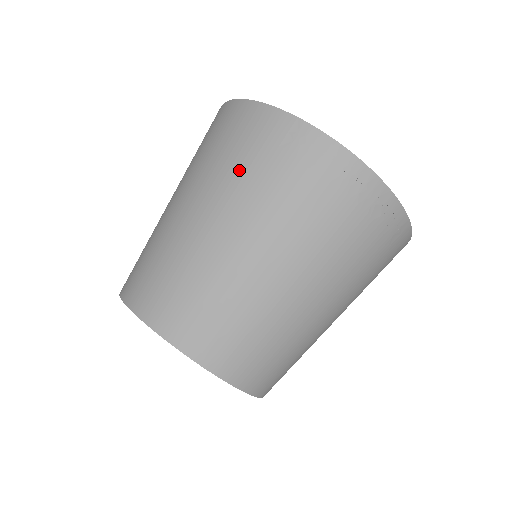
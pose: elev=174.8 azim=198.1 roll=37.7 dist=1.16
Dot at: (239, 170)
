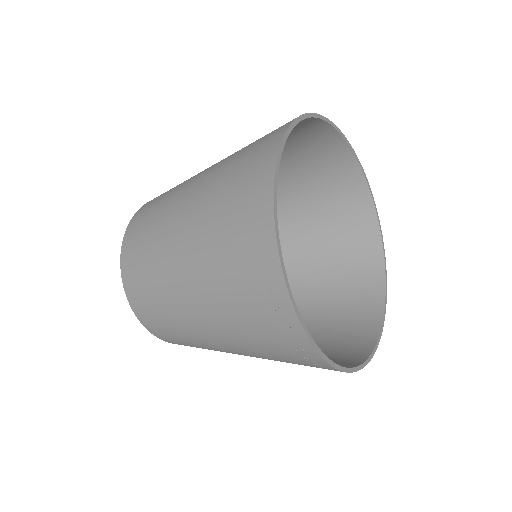
Dot at: (221, 264)
